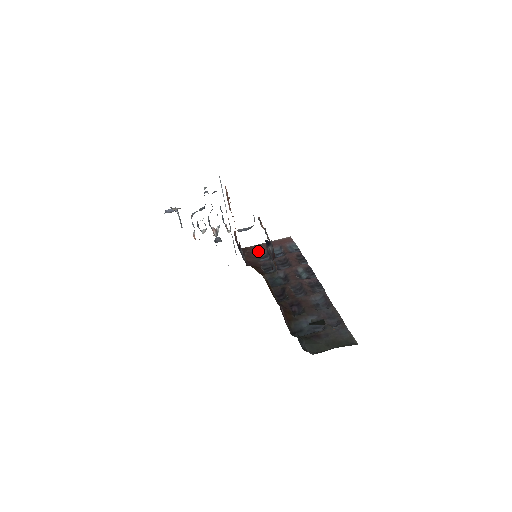
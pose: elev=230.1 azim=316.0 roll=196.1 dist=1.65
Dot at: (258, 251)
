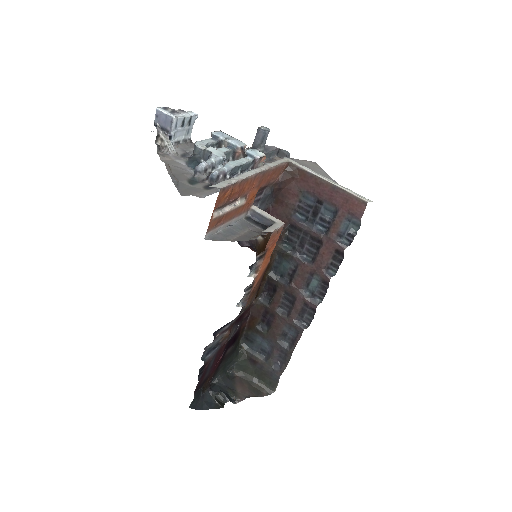
Dot at: (306, 191)
